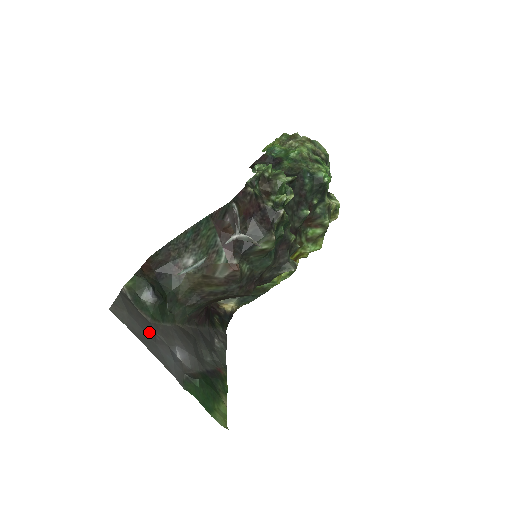
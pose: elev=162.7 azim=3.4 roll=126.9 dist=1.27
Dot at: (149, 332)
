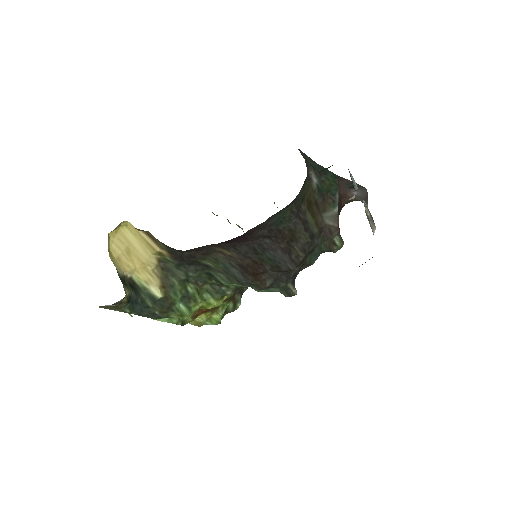
Dot at: occluded
